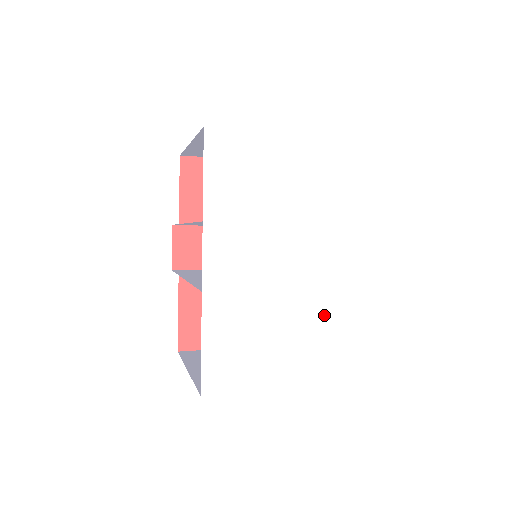
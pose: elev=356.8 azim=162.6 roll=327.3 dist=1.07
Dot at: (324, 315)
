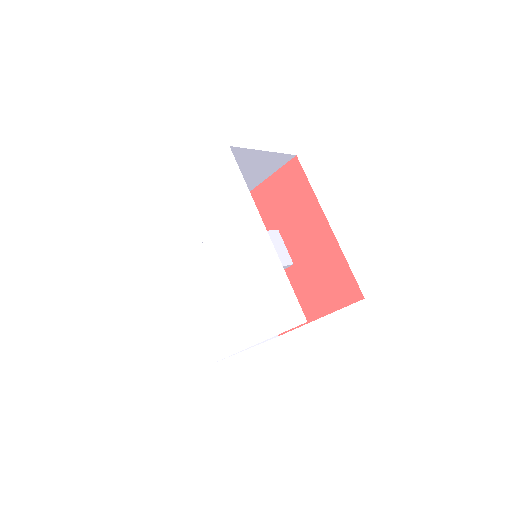
Dot at: (253, 286)
